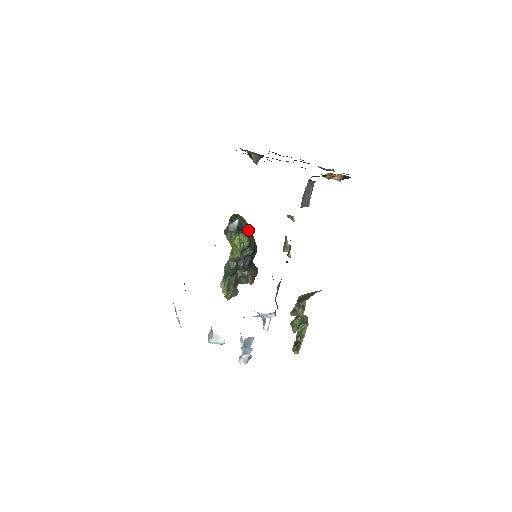
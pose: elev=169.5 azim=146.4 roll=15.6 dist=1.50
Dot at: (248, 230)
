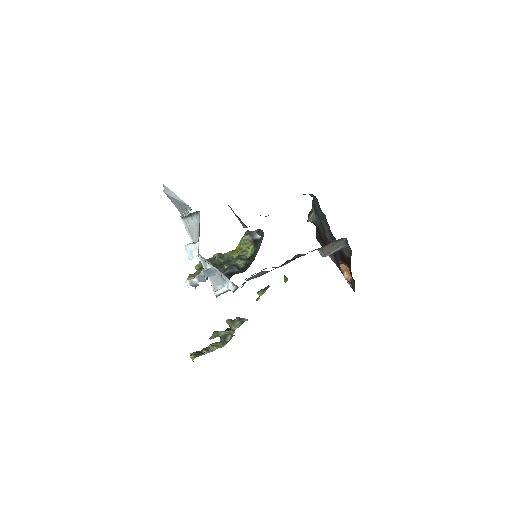
Dot at: (257, 251)
